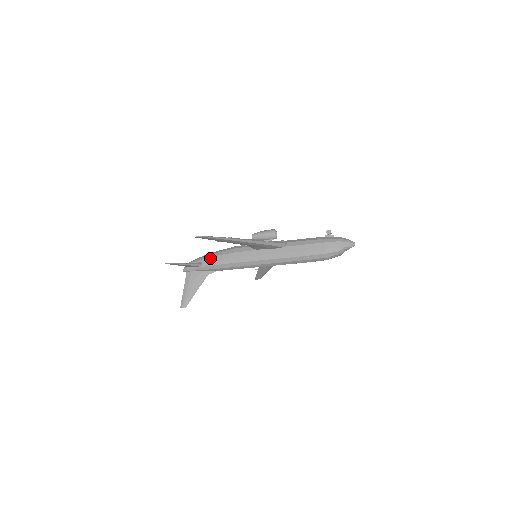
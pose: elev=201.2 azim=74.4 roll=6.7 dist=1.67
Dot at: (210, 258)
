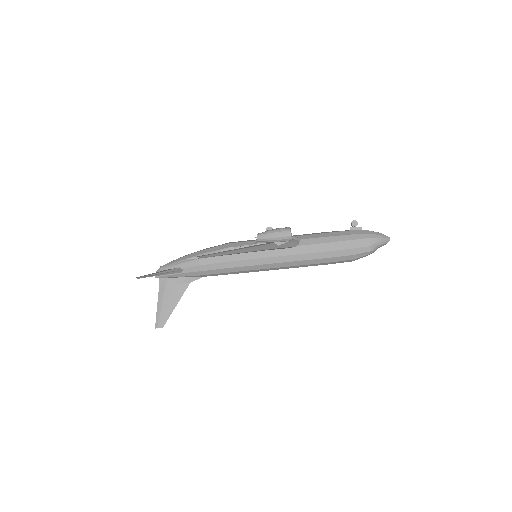
Dot at: (193, 262)
